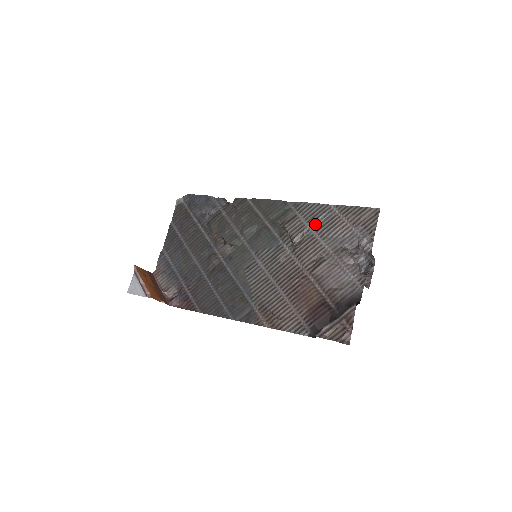
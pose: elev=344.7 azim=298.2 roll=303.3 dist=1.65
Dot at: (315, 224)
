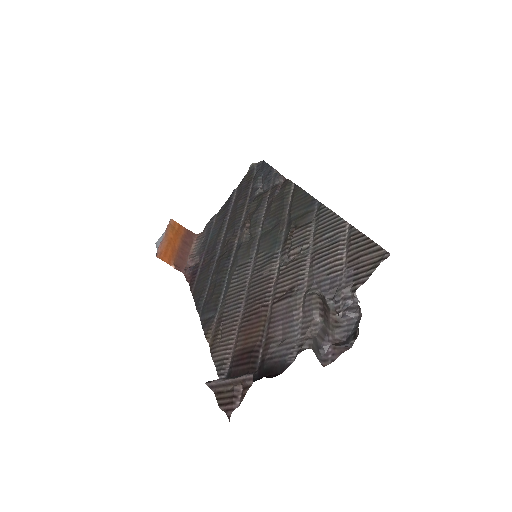
Dot at: (317, 242)
